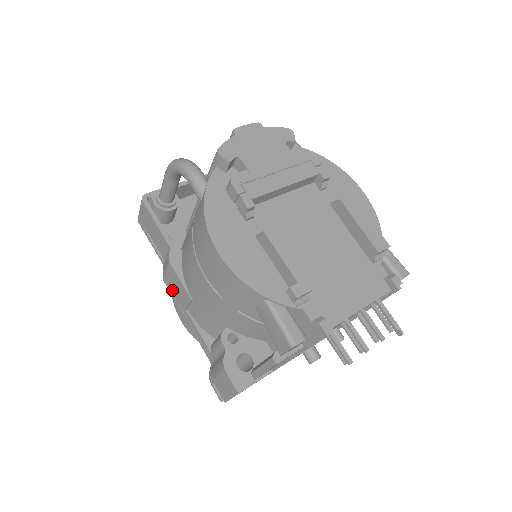
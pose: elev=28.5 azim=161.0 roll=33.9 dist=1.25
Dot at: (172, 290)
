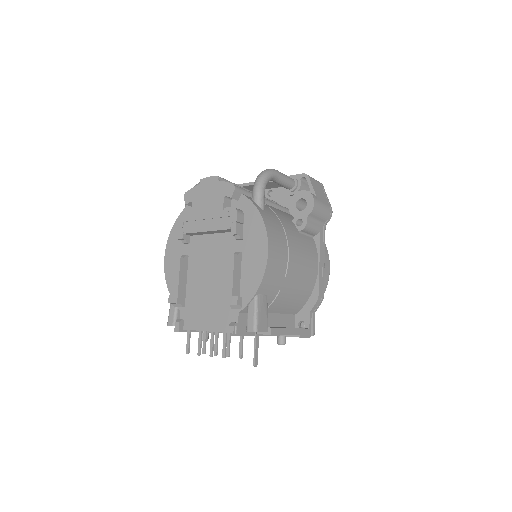
Dot at: occluded
